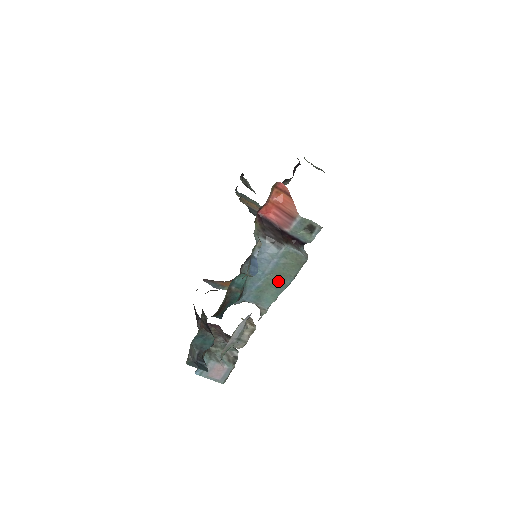
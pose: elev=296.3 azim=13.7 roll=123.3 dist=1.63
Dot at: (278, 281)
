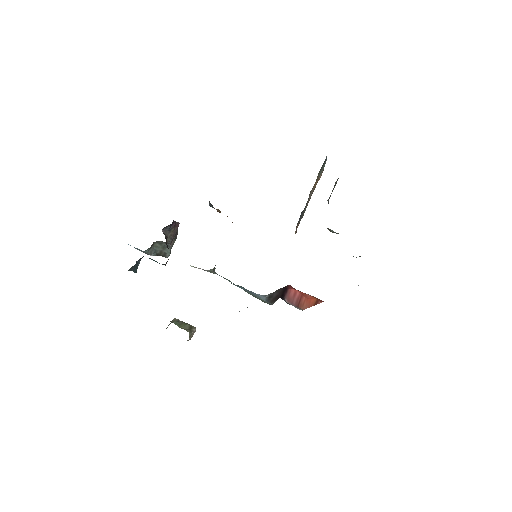
Dot at: occluded
